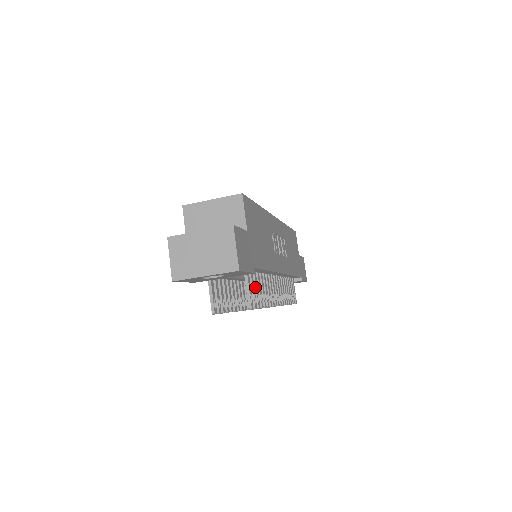
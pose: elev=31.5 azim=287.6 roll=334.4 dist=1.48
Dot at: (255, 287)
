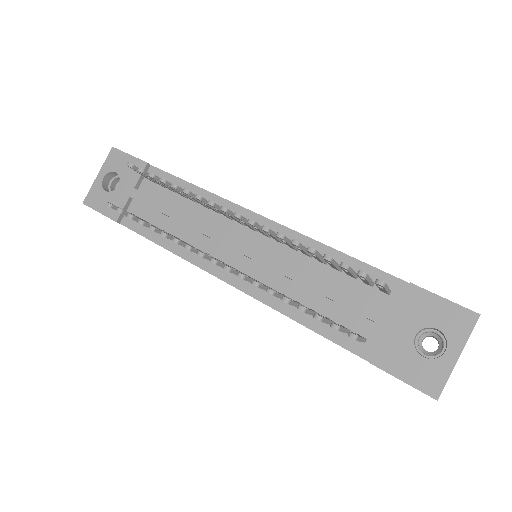
Dot at: occluded
